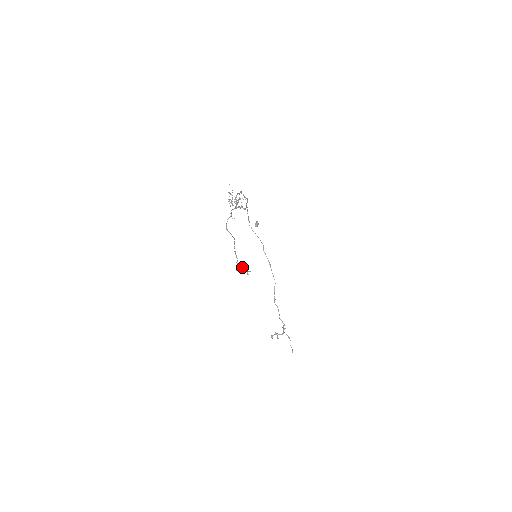
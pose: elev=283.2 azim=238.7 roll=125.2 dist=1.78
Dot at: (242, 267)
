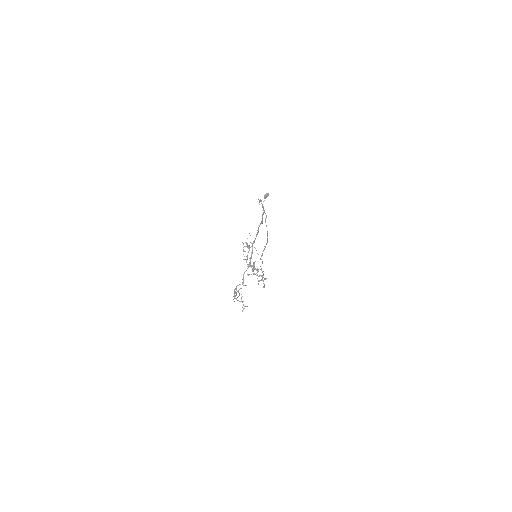
Dot at: occluded
